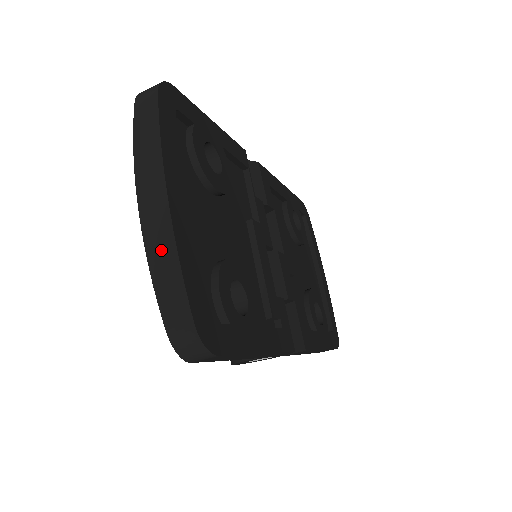
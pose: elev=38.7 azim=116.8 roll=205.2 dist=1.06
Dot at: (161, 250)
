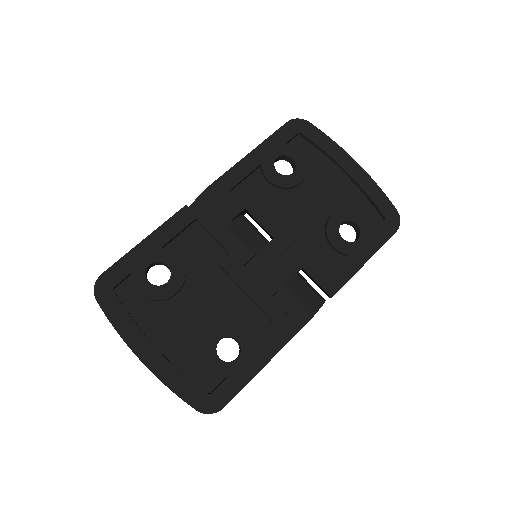
Dot at: occluded
